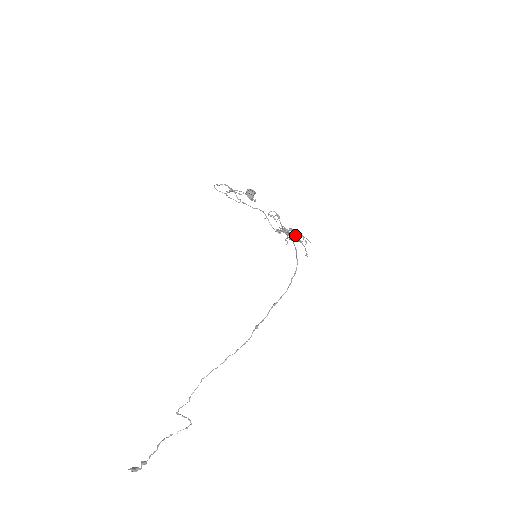
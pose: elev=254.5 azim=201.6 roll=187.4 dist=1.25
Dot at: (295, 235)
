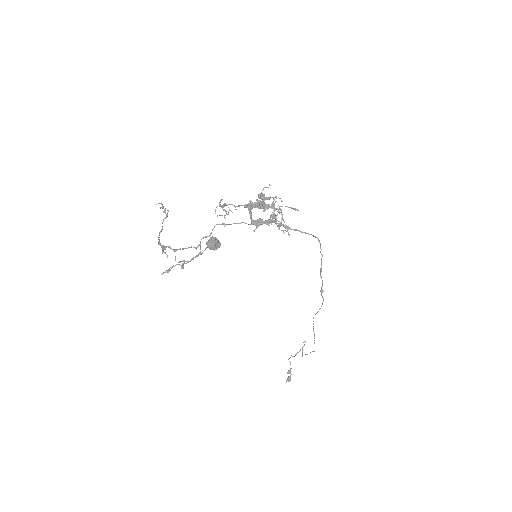
Dot at: occluded
